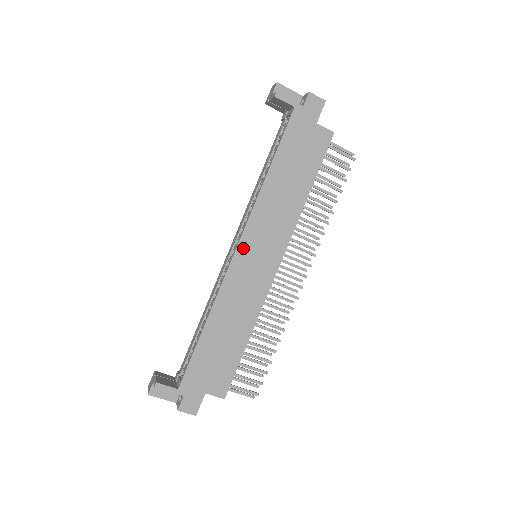
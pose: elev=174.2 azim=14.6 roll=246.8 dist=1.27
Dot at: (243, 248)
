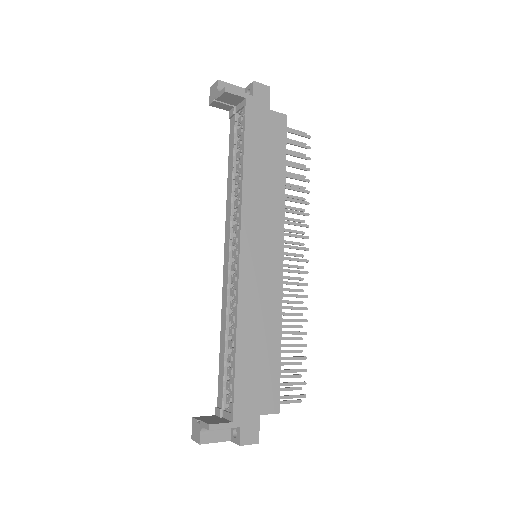
Dot at: (246, 250)
